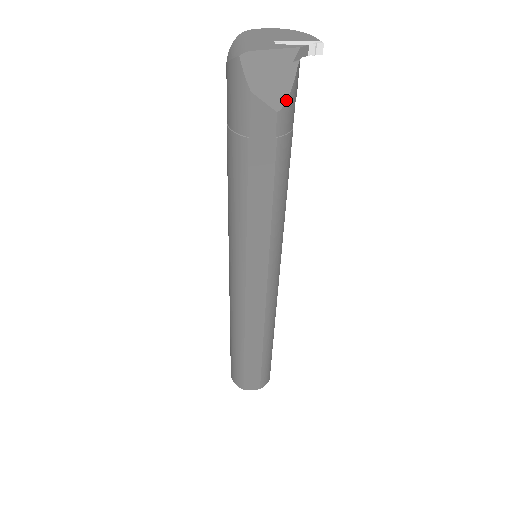
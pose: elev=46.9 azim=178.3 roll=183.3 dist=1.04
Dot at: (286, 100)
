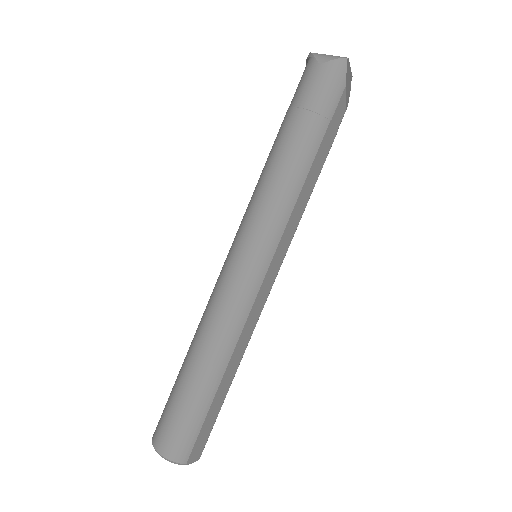
Dot at: occluded
